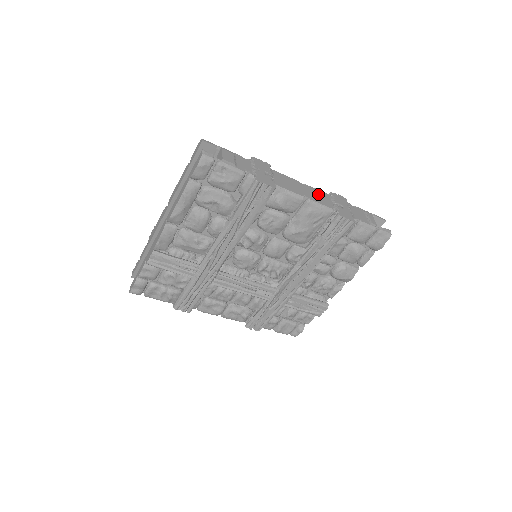
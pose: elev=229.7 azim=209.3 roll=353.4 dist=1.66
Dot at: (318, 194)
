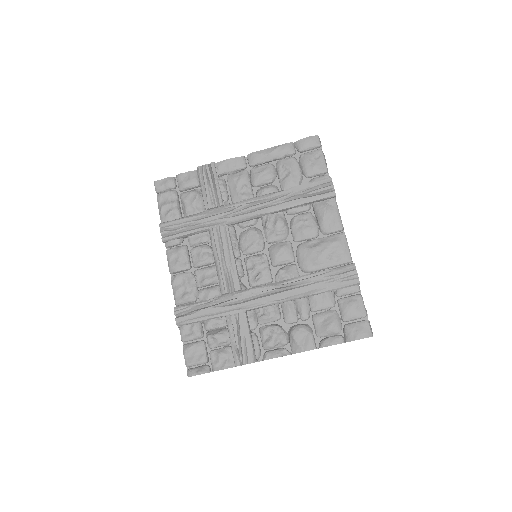
Dot at: occluded
